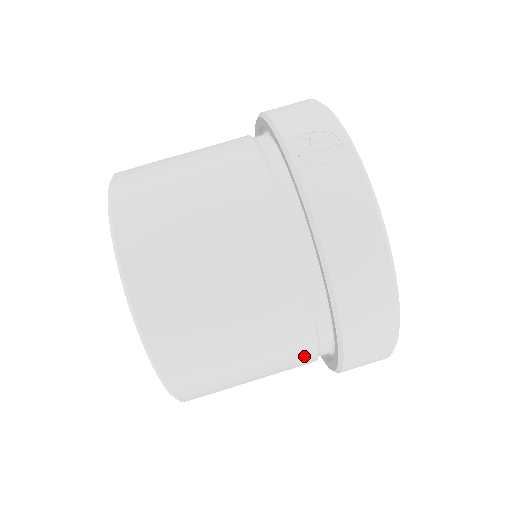
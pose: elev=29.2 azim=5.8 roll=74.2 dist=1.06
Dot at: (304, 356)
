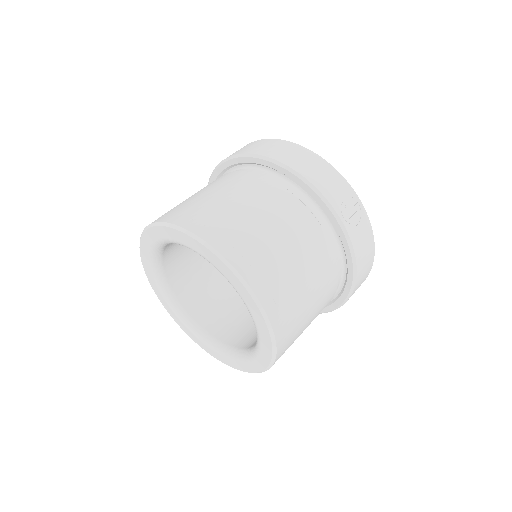
Dot at: occluded
